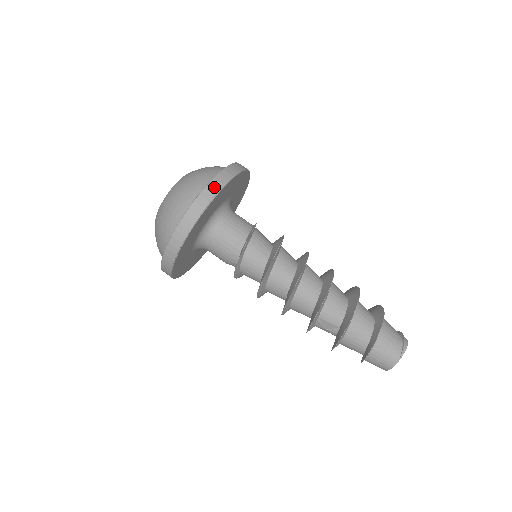
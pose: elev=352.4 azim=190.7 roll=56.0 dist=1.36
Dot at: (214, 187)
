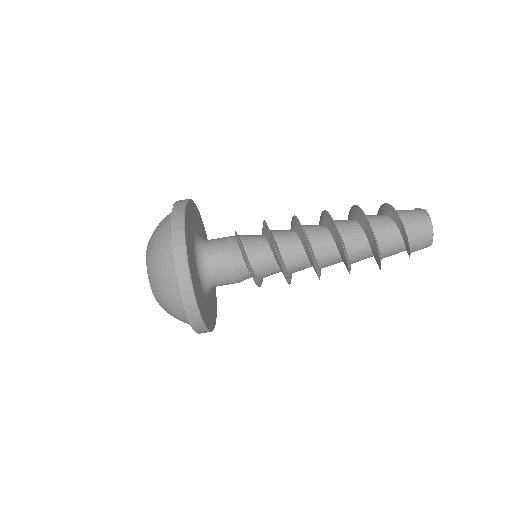
Dot at: (179, 205)
